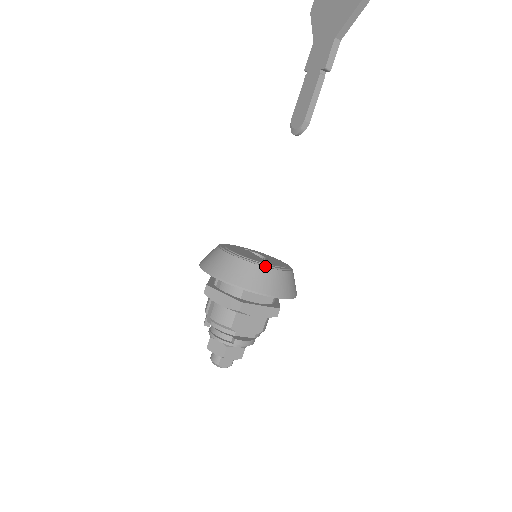
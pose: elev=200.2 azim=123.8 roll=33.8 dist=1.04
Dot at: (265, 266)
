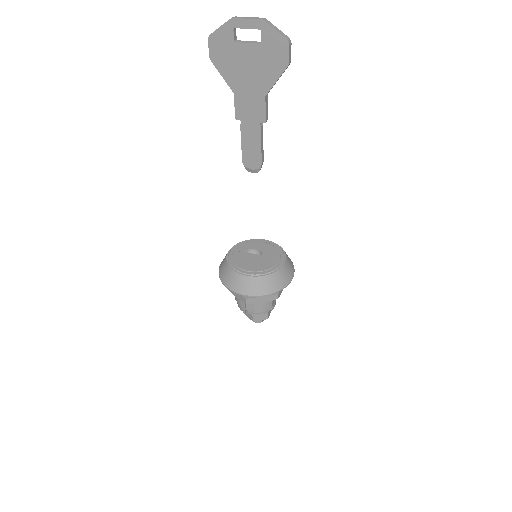
Dot at: (280, 267)
